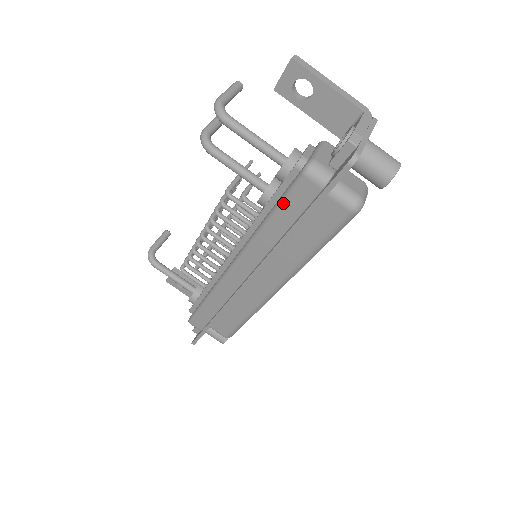
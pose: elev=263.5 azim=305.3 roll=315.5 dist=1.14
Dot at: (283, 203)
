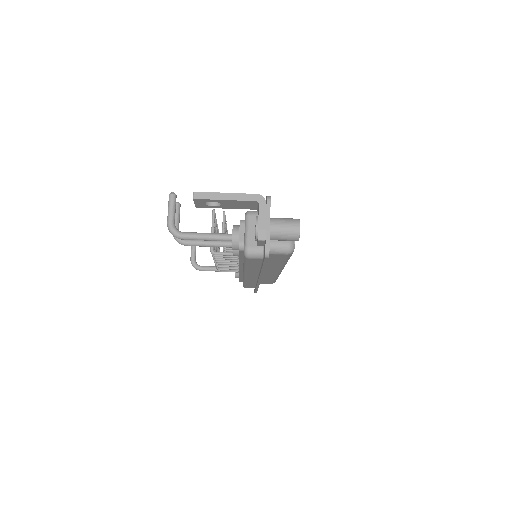
Dot at: (247, 264)
